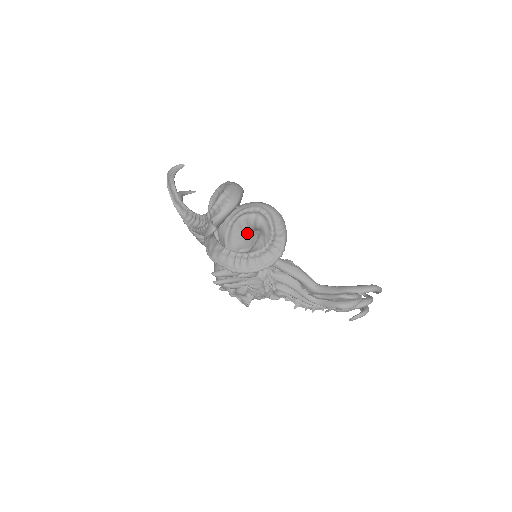
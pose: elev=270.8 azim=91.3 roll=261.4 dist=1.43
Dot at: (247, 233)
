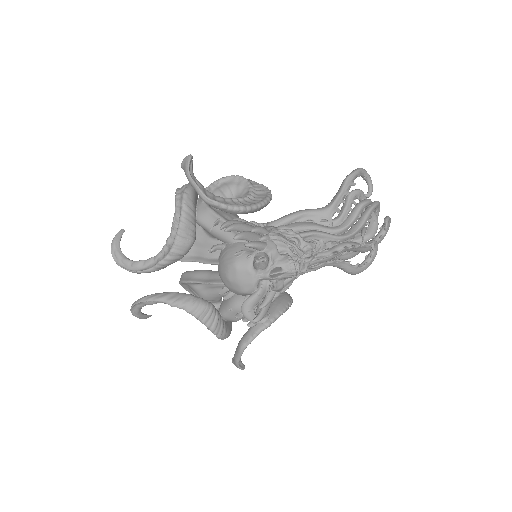
Dot at: occluded
